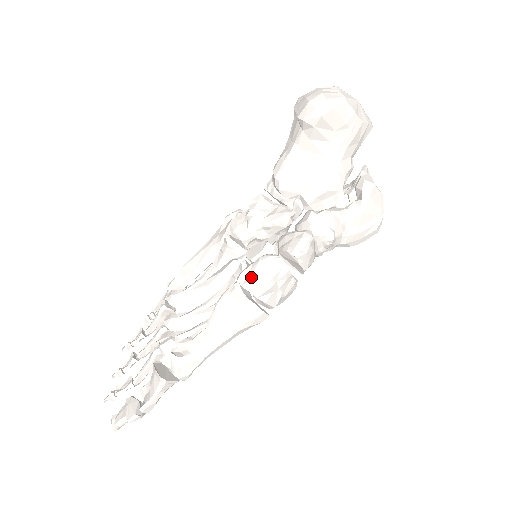
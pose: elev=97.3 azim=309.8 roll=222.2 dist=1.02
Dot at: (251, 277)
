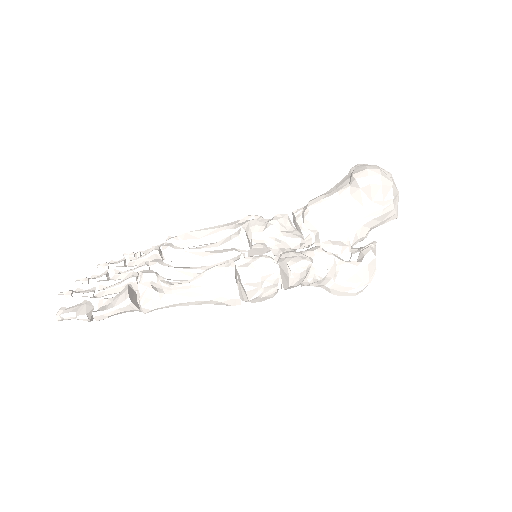
Dot at: (248, 265)
